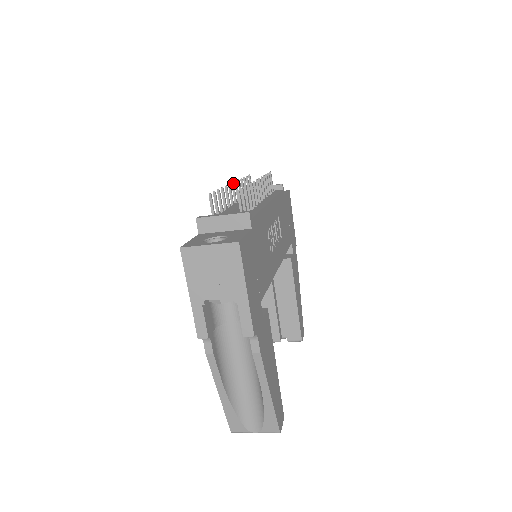
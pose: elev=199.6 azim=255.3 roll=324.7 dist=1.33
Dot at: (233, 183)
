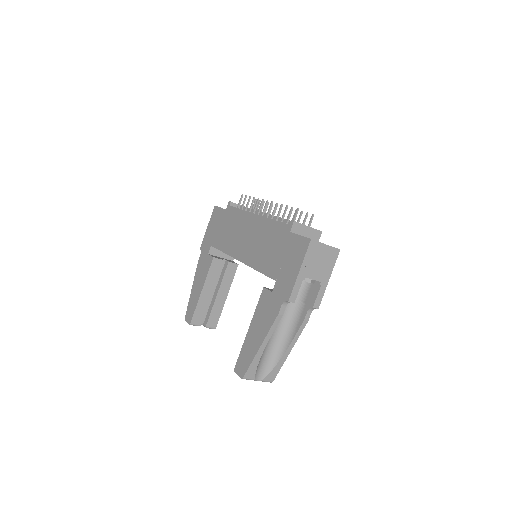
Dot at: occluded
